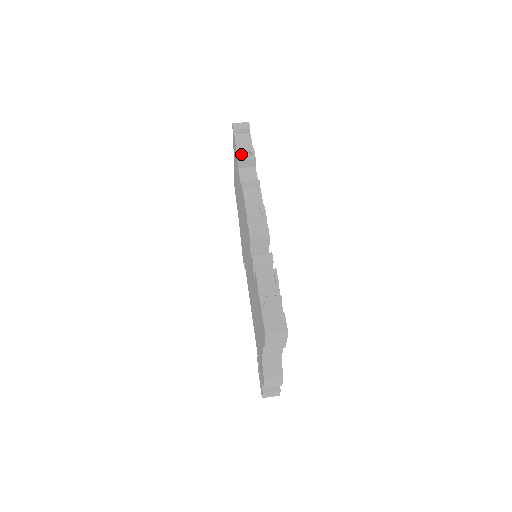
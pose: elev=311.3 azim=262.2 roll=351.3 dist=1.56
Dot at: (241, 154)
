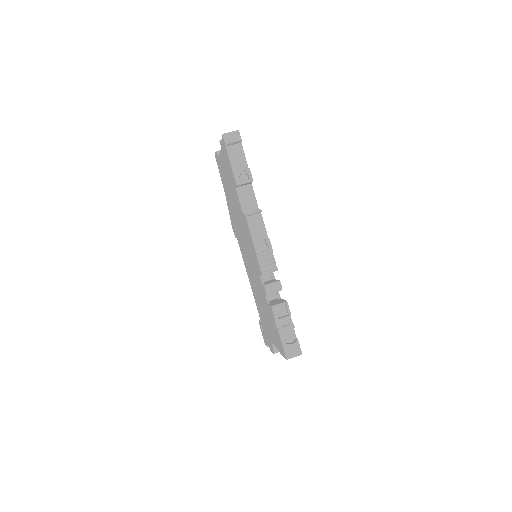
Dot at: (239, 178)
